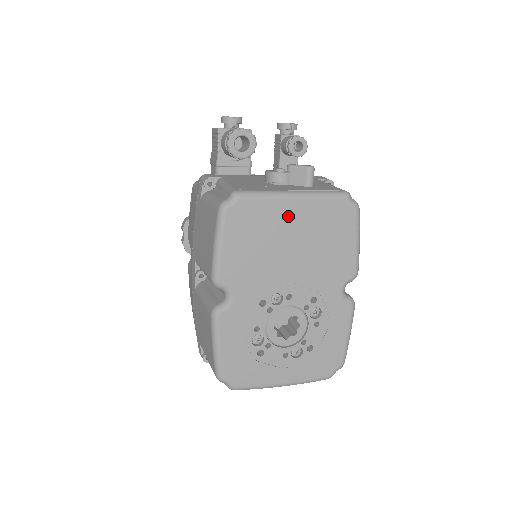
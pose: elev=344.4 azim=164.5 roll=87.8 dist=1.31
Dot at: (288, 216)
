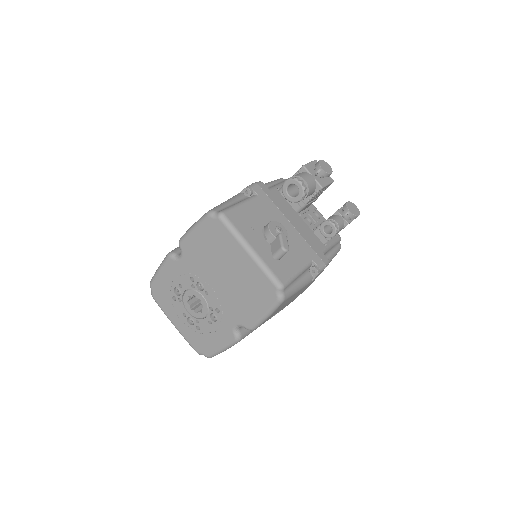
Dot at: (237, 257)
